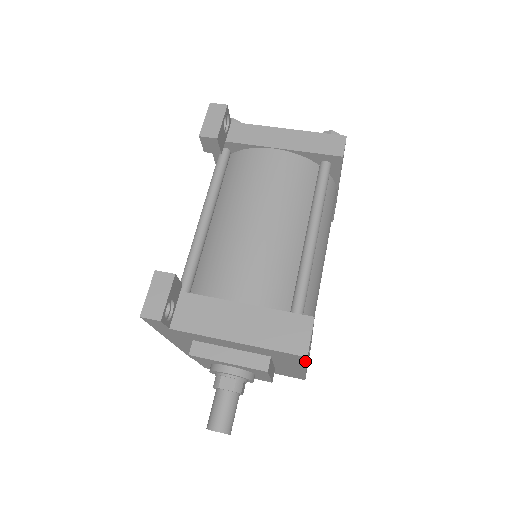
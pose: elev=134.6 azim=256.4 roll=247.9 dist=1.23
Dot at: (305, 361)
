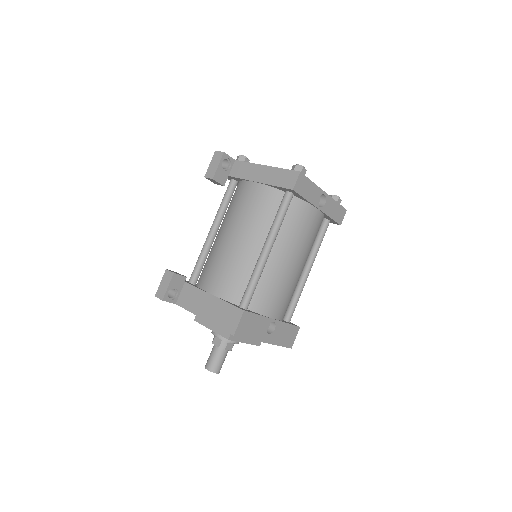
Dot at: occluded
